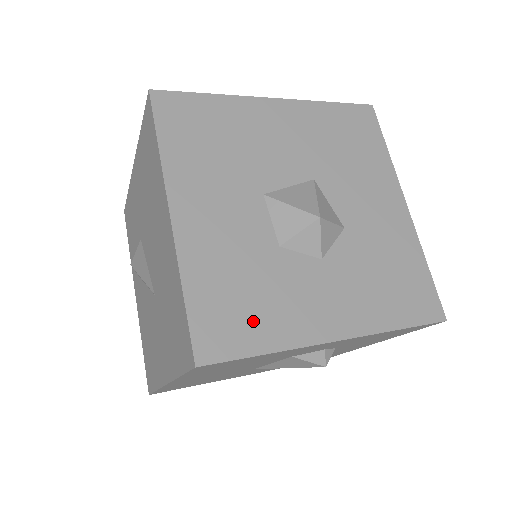
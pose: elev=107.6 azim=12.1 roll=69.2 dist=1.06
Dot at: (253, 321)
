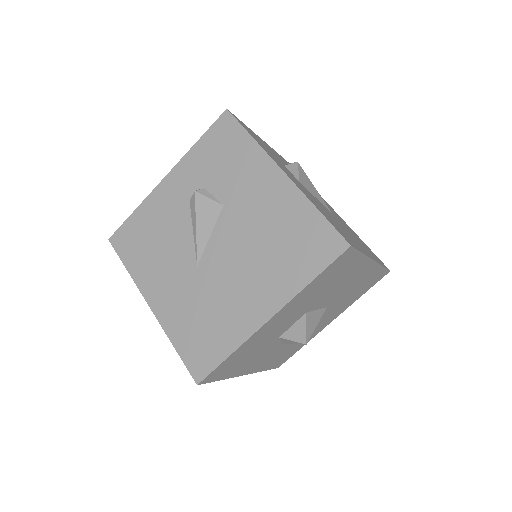
Dot at: (234, 368)
